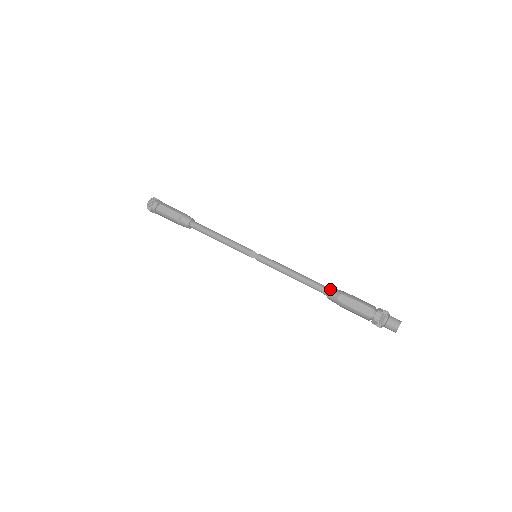
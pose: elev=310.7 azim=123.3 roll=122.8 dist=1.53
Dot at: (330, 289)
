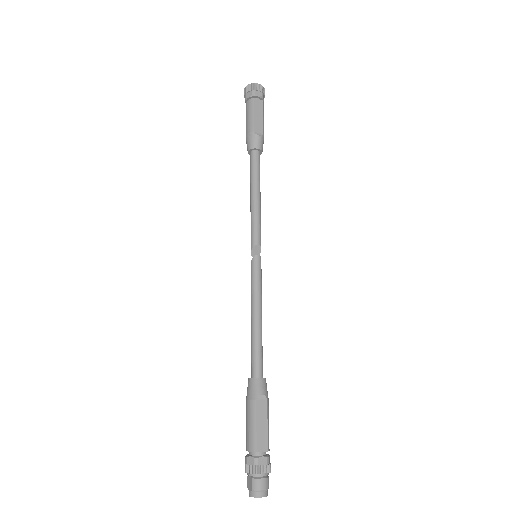
Dot at: occluded
